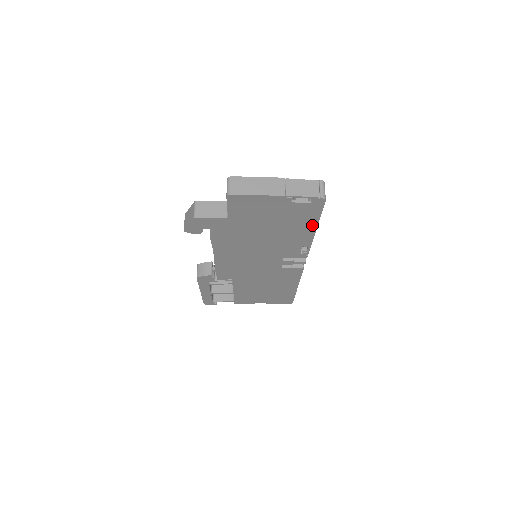
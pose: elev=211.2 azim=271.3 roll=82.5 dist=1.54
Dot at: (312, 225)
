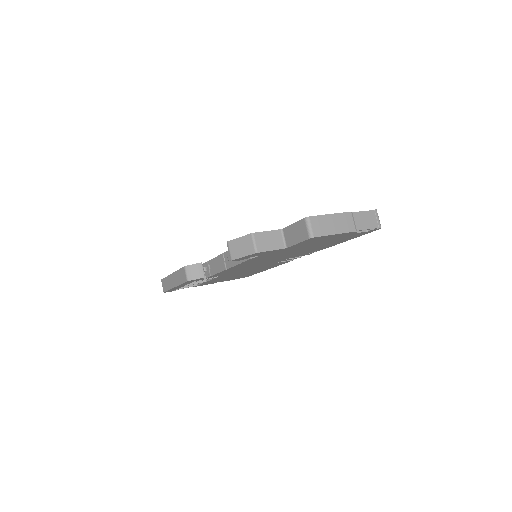
Dot at: (345, 240)
